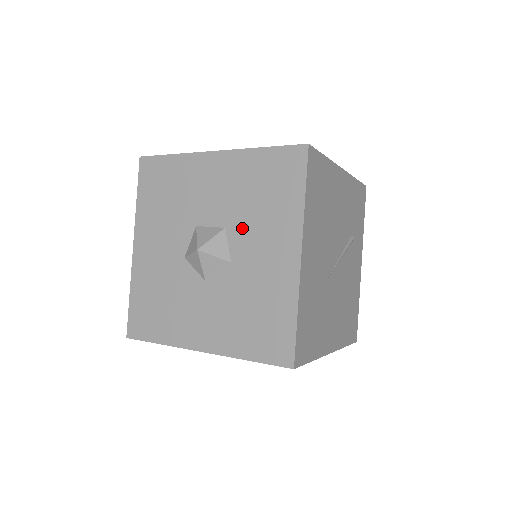
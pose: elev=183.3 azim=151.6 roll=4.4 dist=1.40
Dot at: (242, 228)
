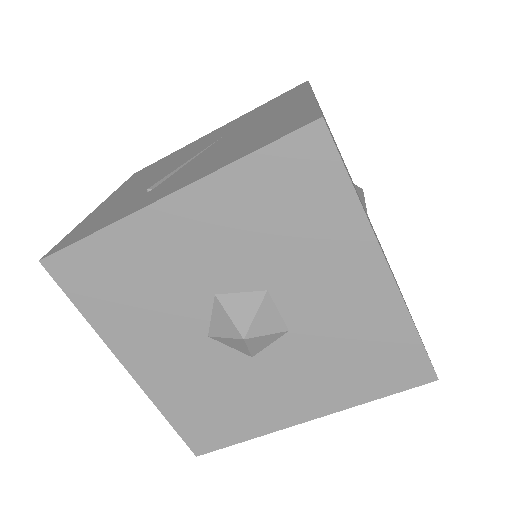
Dot at: (301, 352)
